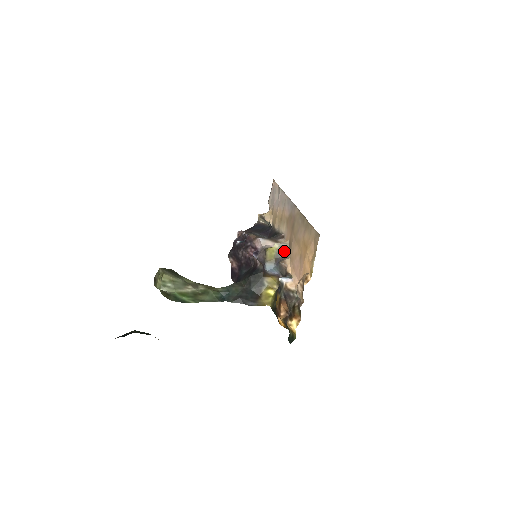
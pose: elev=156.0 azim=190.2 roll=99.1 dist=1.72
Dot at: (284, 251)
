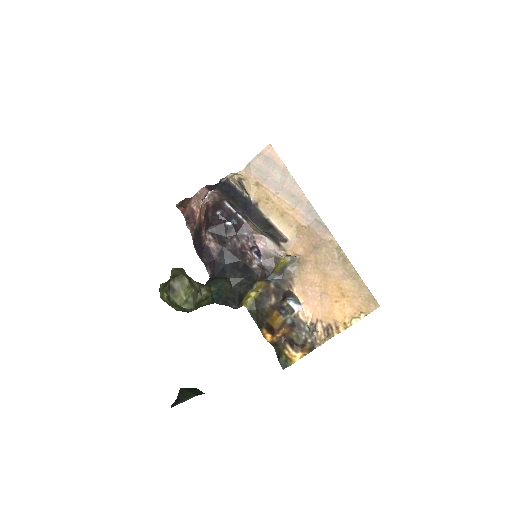
Dot at: (291, 265)
